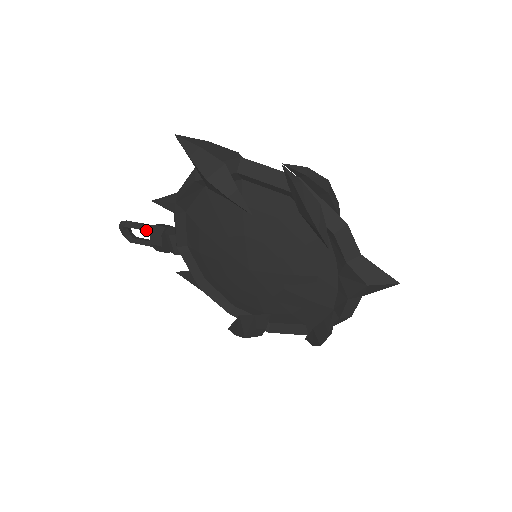
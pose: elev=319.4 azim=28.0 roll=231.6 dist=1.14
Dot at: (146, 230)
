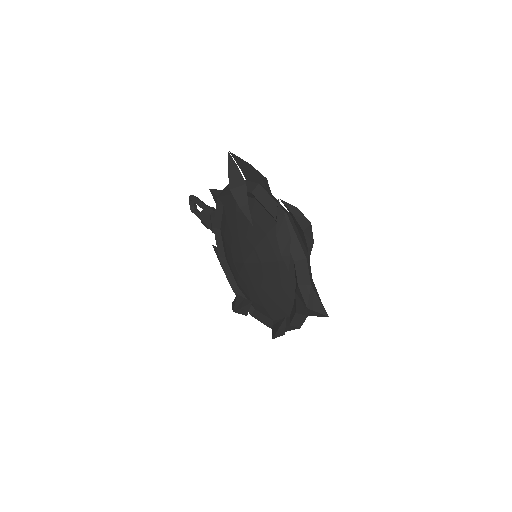
Dot at: (201, 207)
